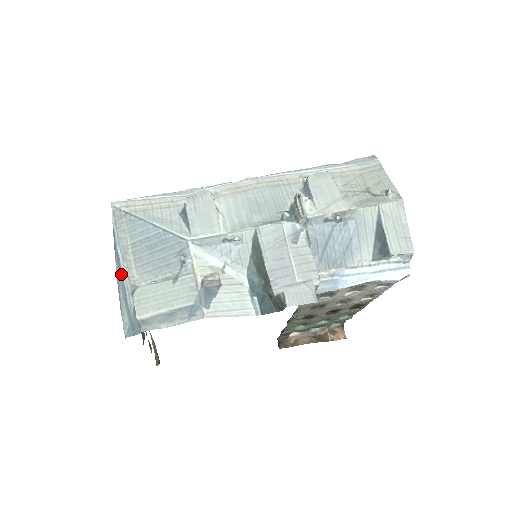
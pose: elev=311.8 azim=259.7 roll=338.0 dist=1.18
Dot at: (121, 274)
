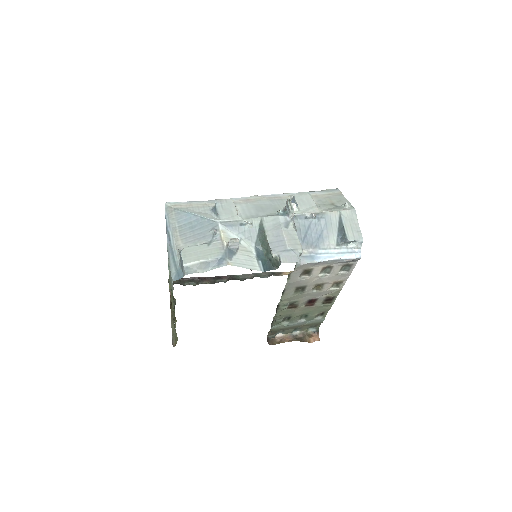
Dot at: (171, 244)
